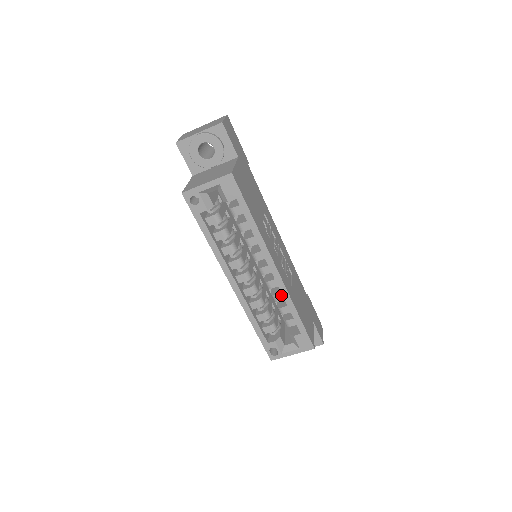
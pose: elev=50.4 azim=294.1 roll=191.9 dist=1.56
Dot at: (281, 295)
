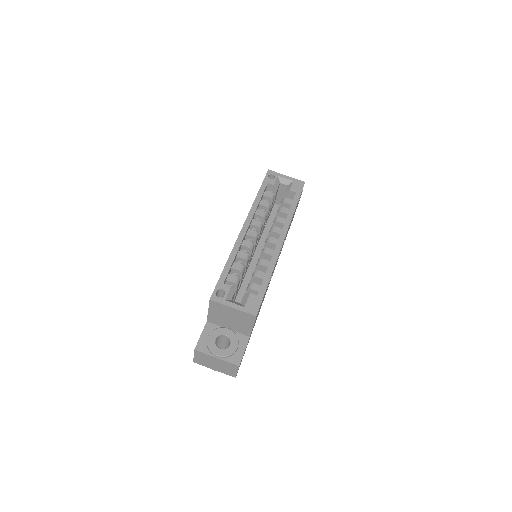
Dot at: (267, 262)
